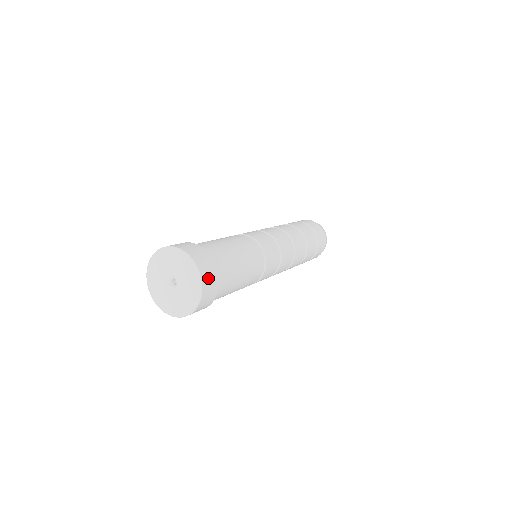
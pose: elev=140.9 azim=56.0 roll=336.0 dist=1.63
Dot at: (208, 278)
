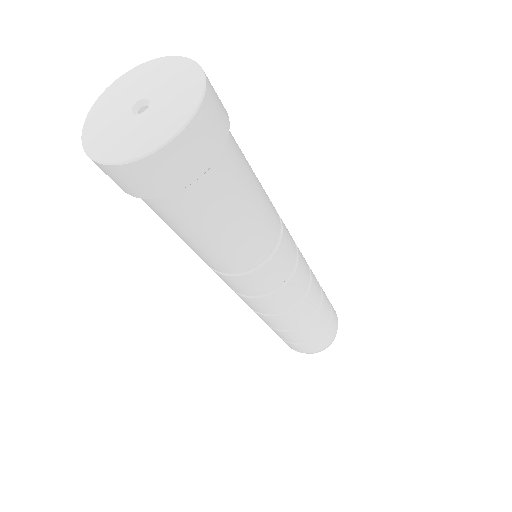
Dot at: (214, 92)
